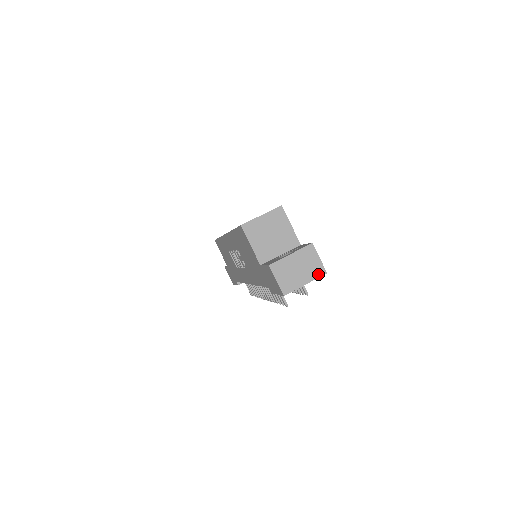
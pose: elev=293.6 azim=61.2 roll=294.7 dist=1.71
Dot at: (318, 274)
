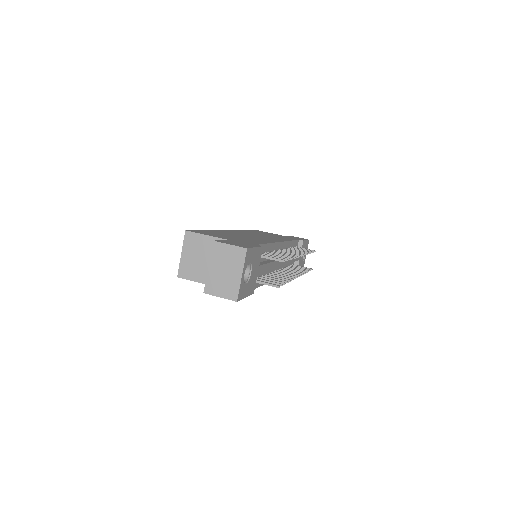
Dot at: (242, 257)
